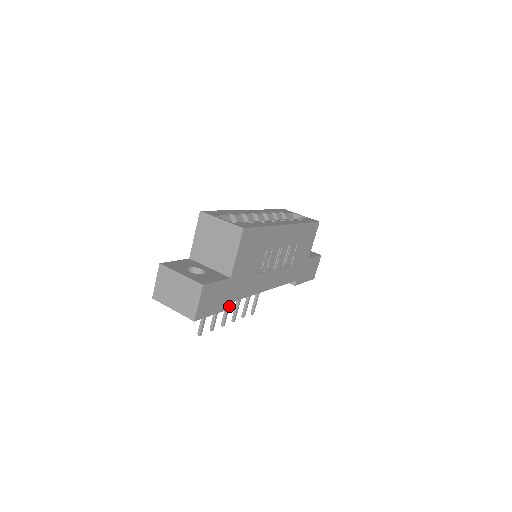
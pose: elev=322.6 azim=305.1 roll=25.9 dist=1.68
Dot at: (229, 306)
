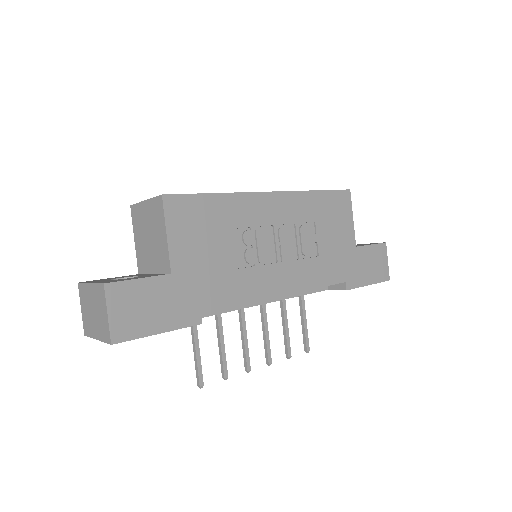
Dot at: (192, 321)
